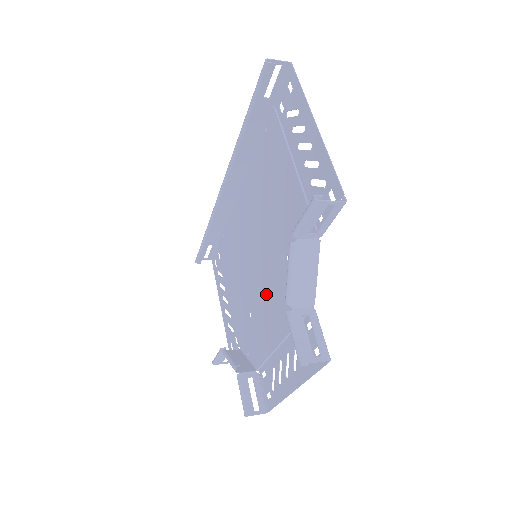
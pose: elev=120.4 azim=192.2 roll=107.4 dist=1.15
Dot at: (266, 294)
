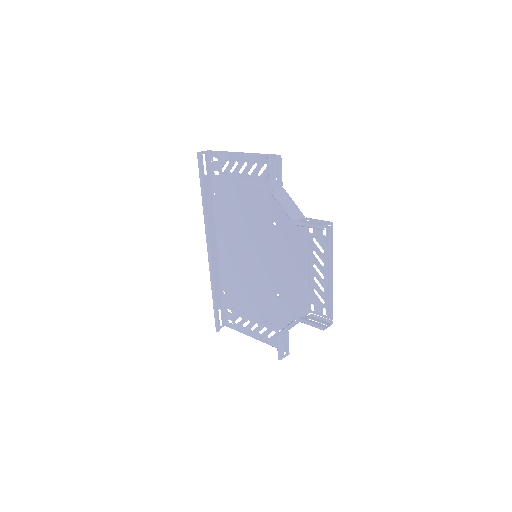
Dot at: (278, 263)
